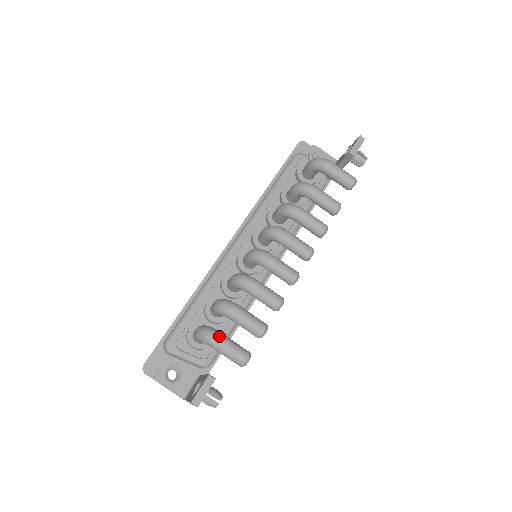
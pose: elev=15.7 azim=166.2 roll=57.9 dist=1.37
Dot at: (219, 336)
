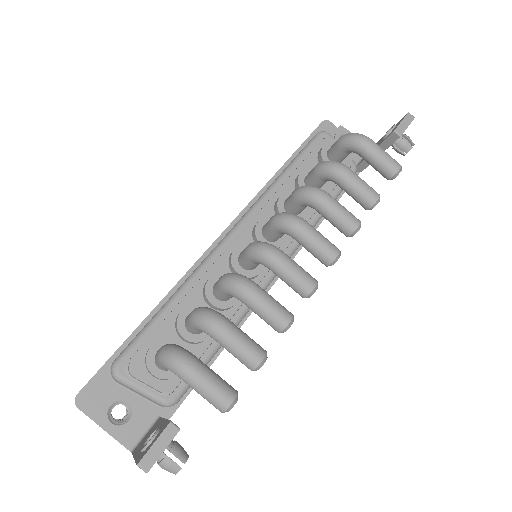
Dot at: (193, 362)
